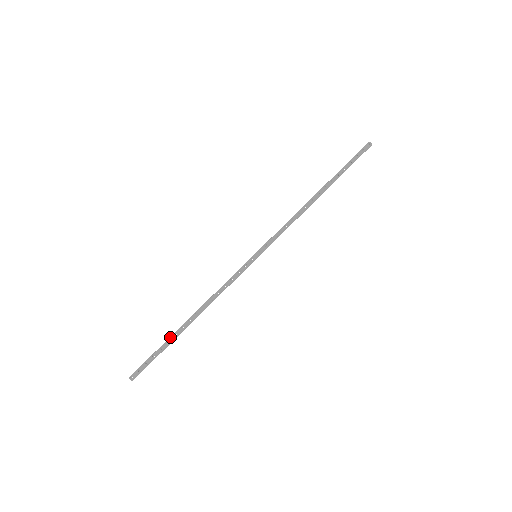
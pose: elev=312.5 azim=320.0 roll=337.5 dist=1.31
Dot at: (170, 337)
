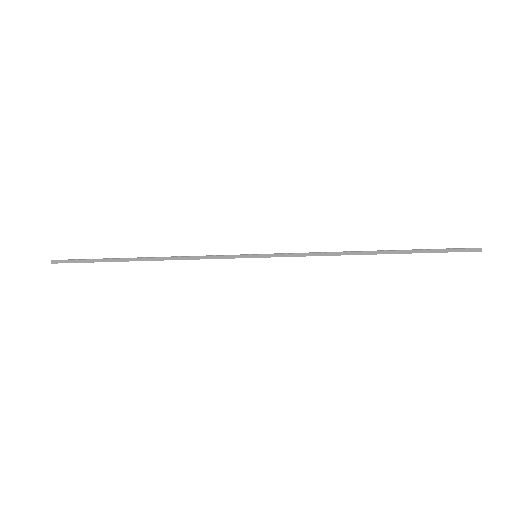
Dot at: (116, 258)
